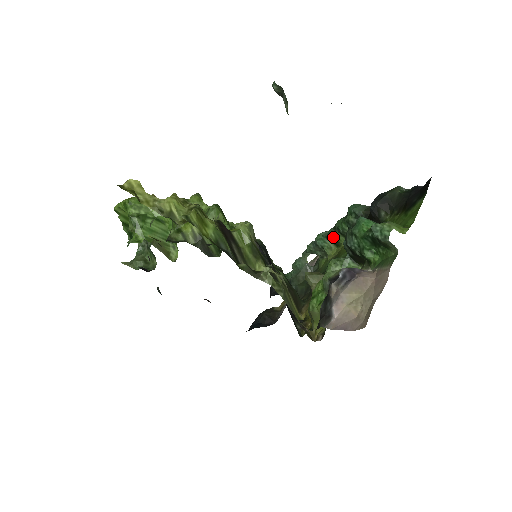
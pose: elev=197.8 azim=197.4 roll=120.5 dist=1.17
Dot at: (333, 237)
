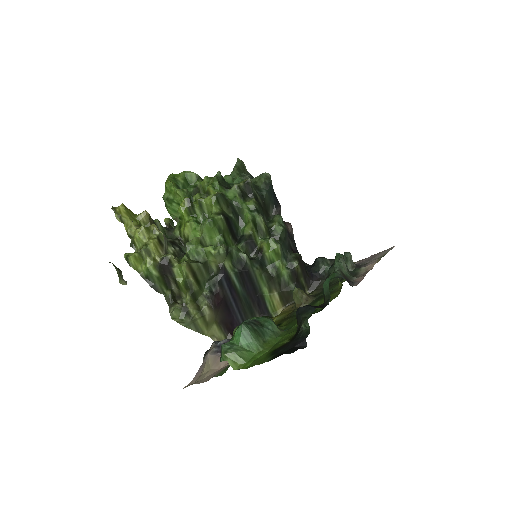
Dot at: occluded
